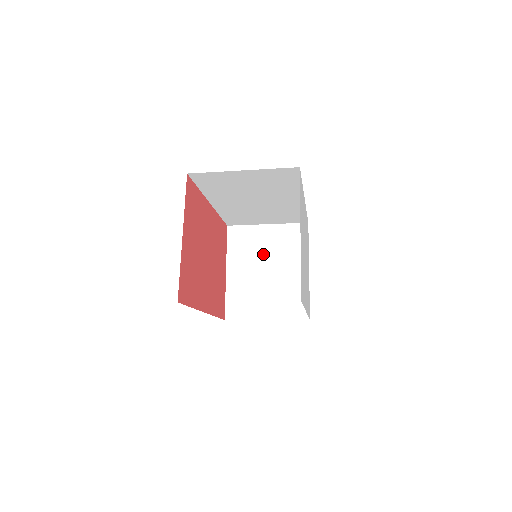
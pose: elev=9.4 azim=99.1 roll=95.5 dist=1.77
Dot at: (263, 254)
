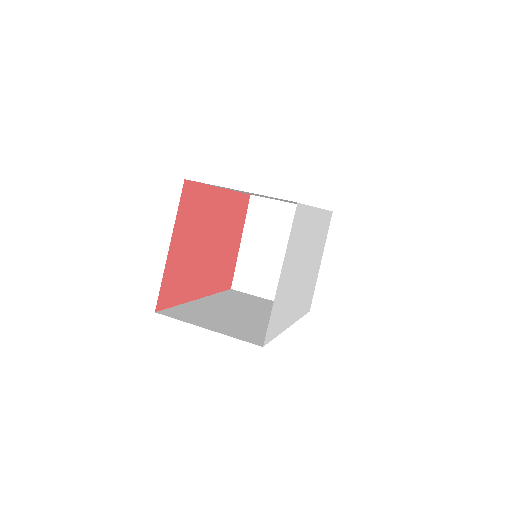
Dot at: (279, 234)
